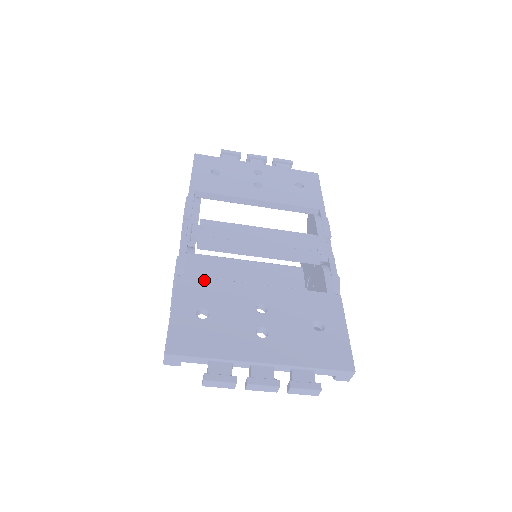
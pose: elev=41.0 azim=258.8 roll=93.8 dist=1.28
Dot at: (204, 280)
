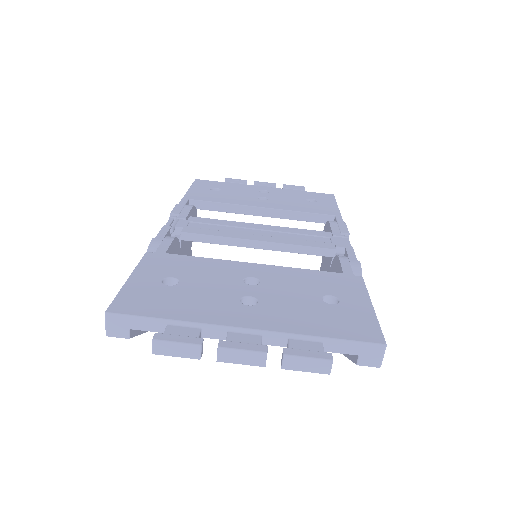
Dot at: (180, 256)
